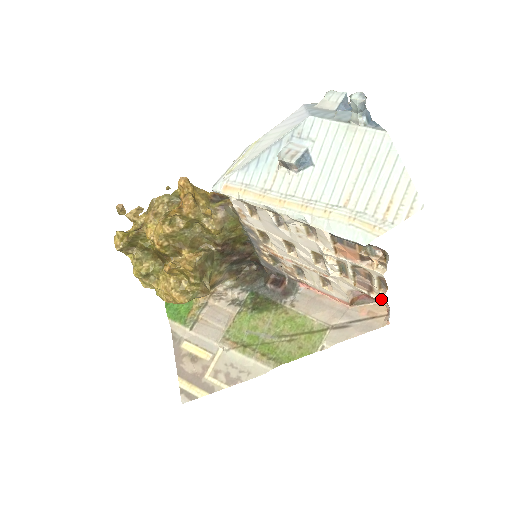
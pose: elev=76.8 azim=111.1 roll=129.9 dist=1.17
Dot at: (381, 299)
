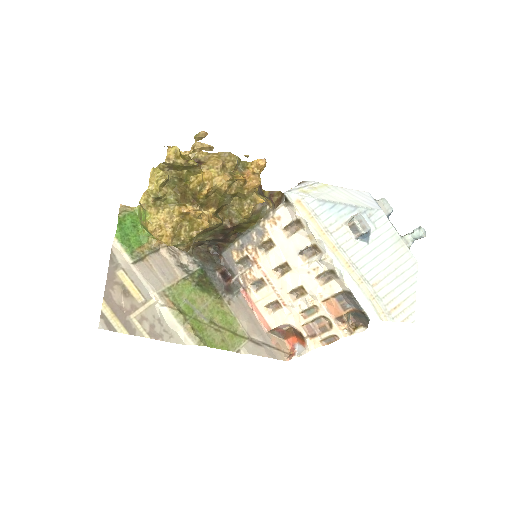
Dot at: (312, 346)
